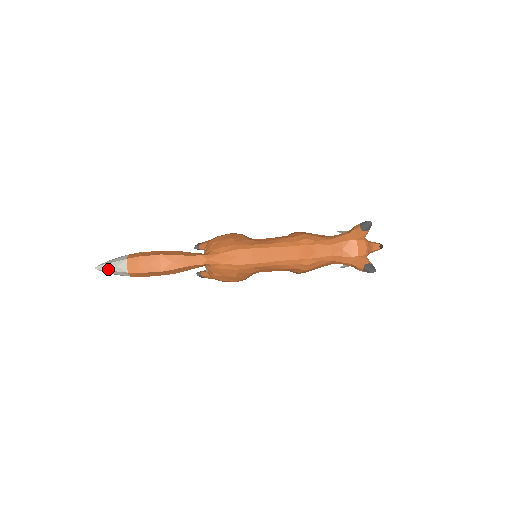
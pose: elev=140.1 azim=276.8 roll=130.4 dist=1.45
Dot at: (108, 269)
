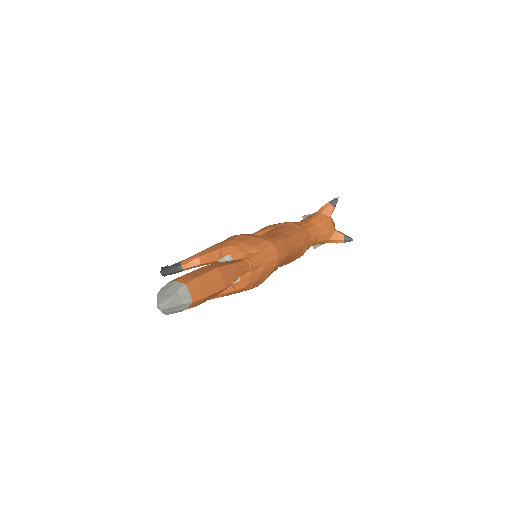
Dot at: (173, 304)
